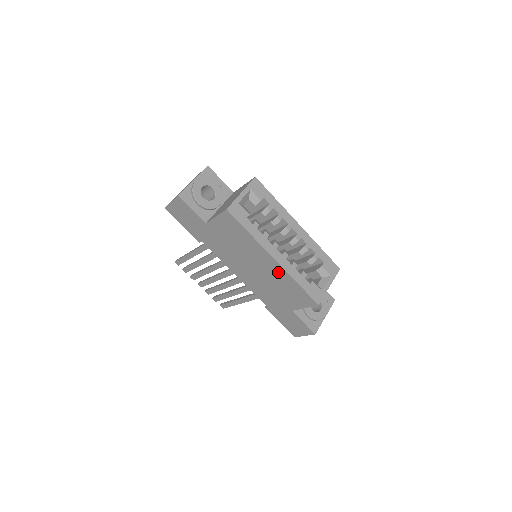
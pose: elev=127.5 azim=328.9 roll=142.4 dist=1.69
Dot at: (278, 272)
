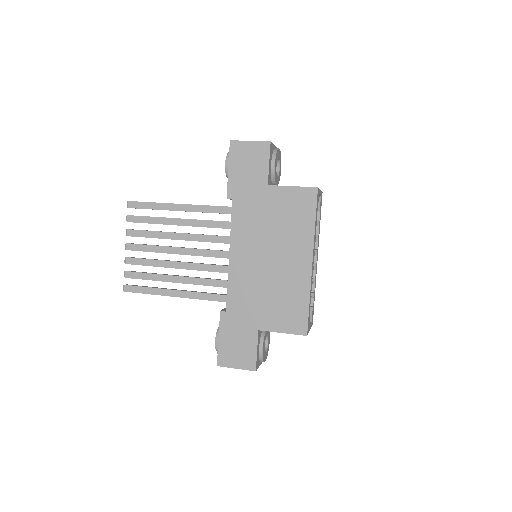
Dot at: (299, 278)
